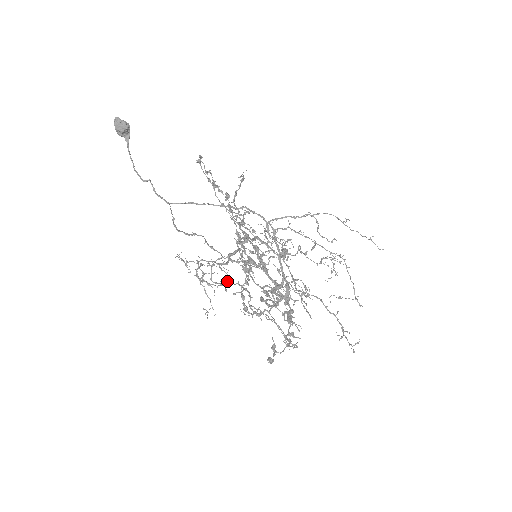
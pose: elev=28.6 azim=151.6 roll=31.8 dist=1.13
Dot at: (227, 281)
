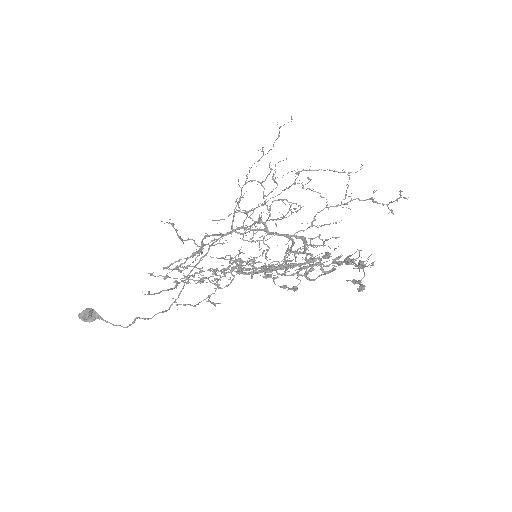
Dot at: occluded
